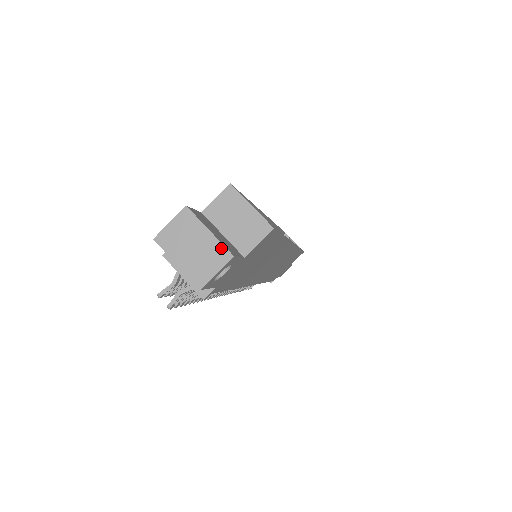
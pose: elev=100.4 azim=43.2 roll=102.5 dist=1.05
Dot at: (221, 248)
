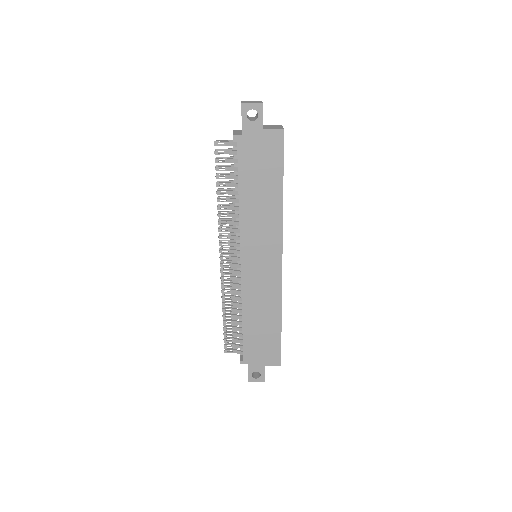
Dot at: (261, 103)
